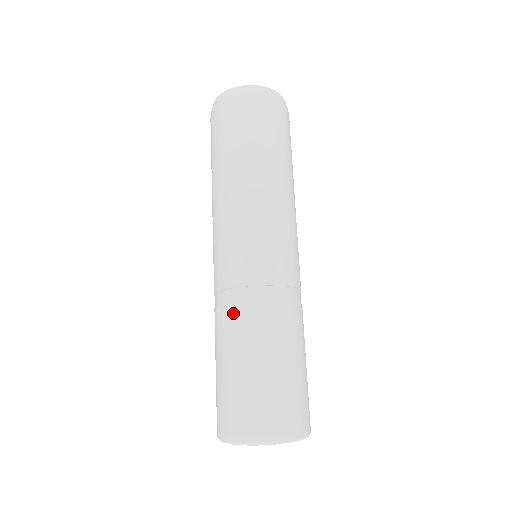
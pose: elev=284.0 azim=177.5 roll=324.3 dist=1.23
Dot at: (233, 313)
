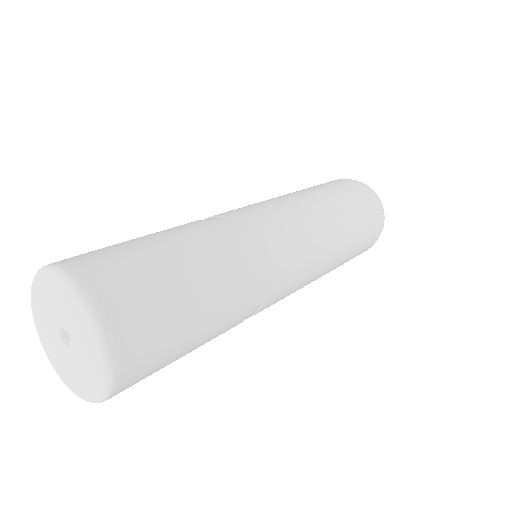
Dot at: occluded
